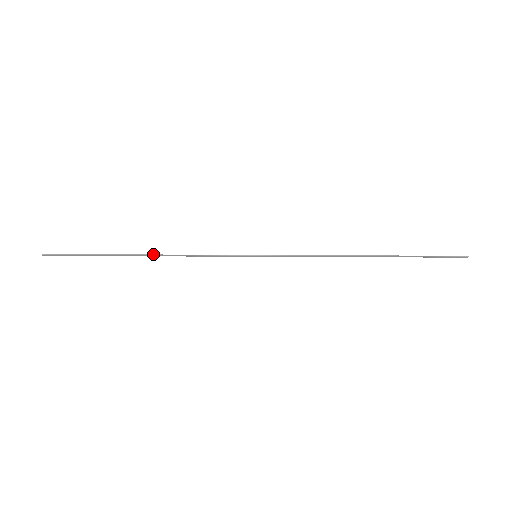
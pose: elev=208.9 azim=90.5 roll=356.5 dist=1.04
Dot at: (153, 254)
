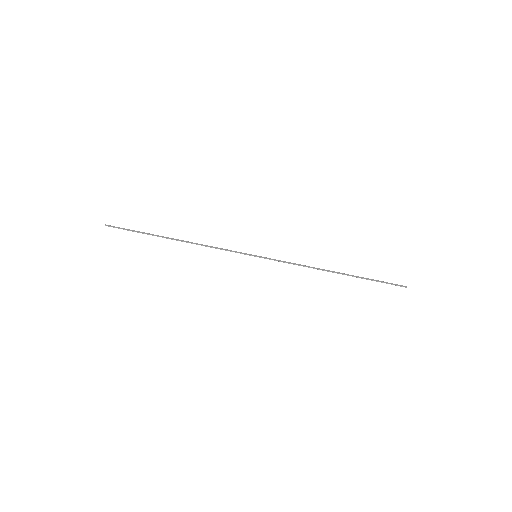
Dot at: (184, 241)
